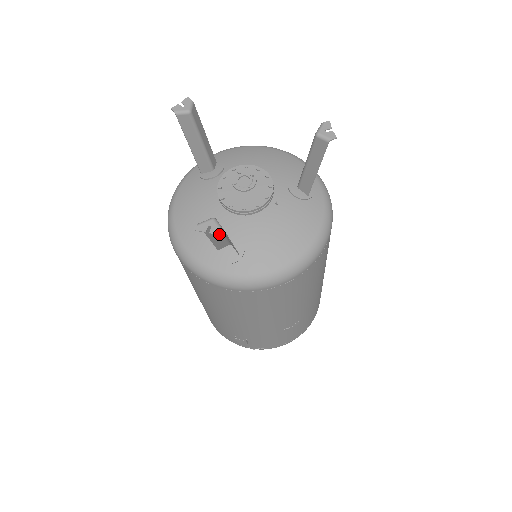
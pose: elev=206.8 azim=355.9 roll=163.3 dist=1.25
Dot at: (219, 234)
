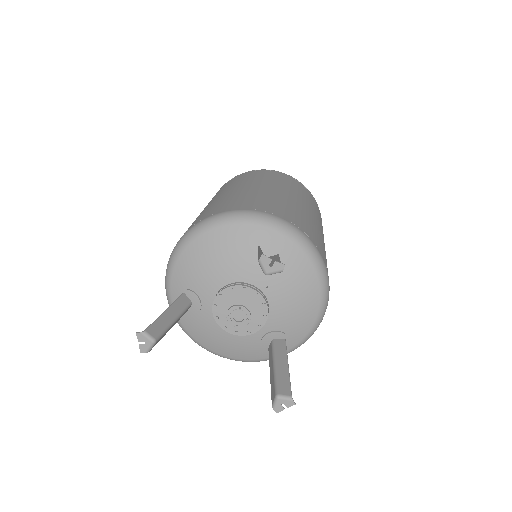
Dot at: (294, 404)
